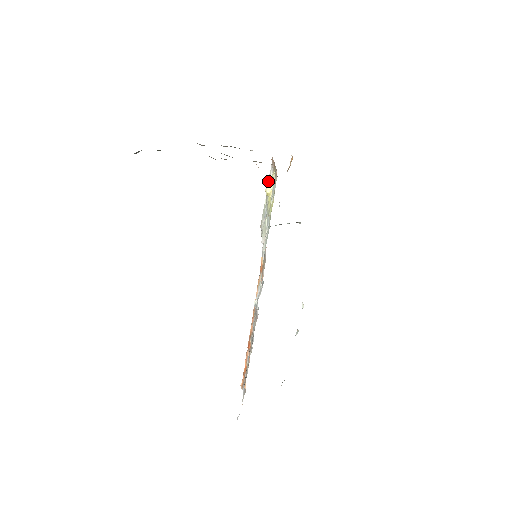
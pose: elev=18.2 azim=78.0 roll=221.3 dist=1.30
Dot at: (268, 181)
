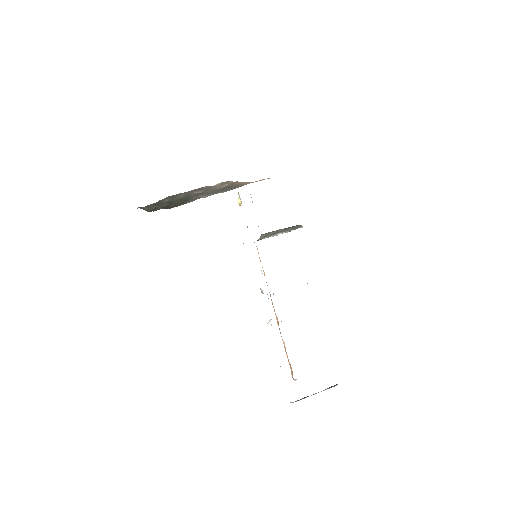
Dot at: (252, 201)
